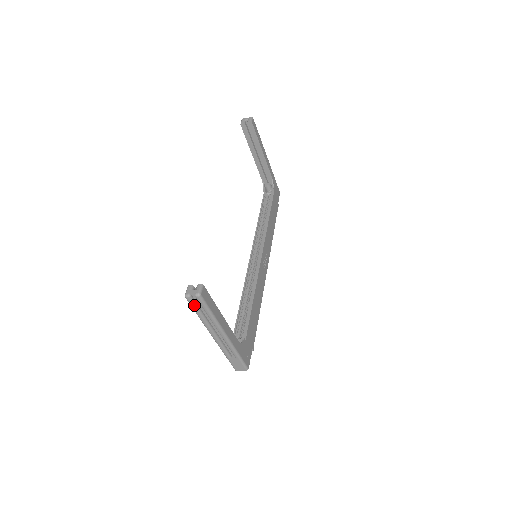
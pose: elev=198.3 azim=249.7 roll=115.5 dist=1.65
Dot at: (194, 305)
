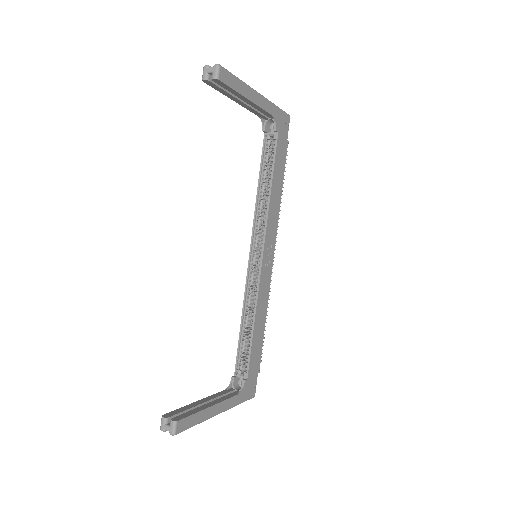
Dot at: occluded
